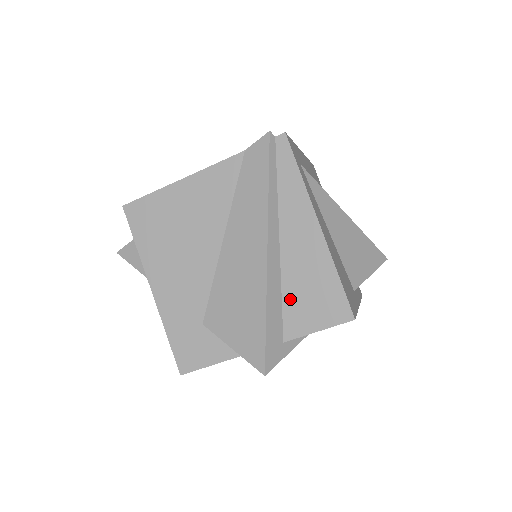
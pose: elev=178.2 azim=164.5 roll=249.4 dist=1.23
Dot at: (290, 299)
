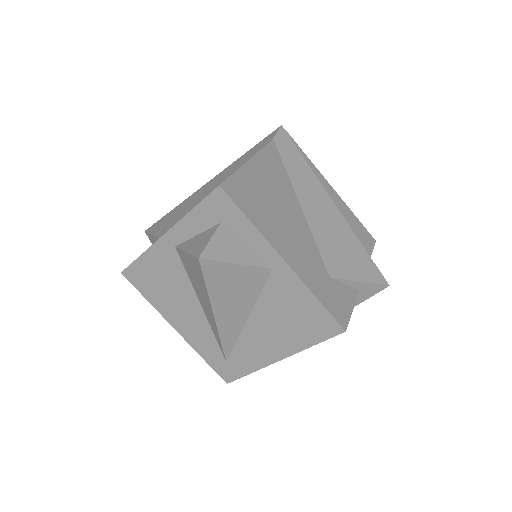
Dot at: occluded
